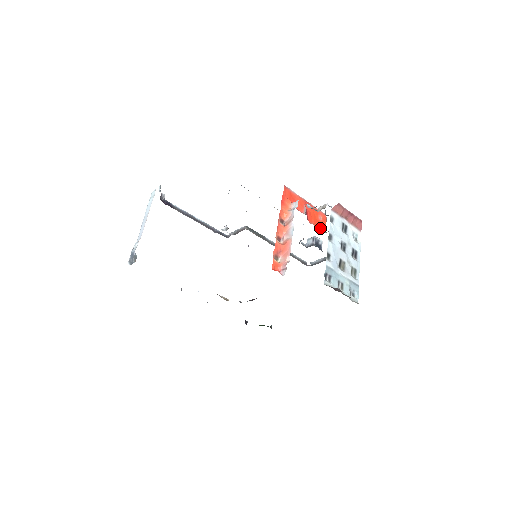
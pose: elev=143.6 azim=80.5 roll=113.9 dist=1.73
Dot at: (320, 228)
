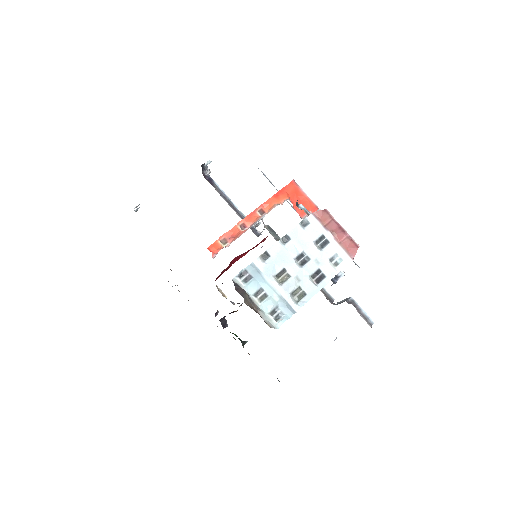
Dot at: occluded
